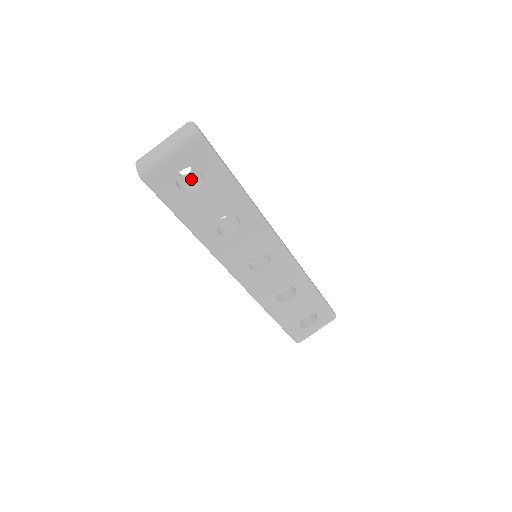
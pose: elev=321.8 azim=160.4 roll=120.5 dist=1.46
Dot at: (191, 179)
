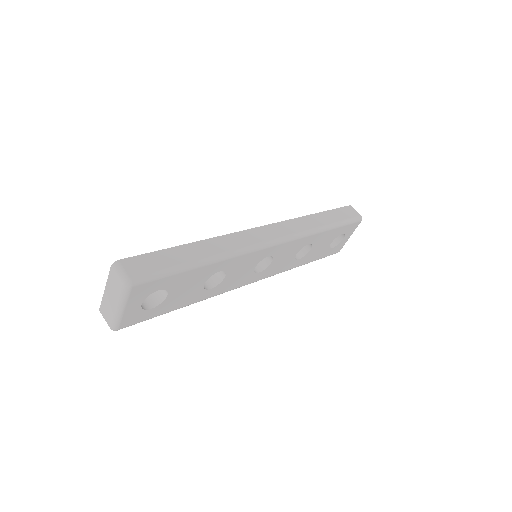
Dot at: occluded
